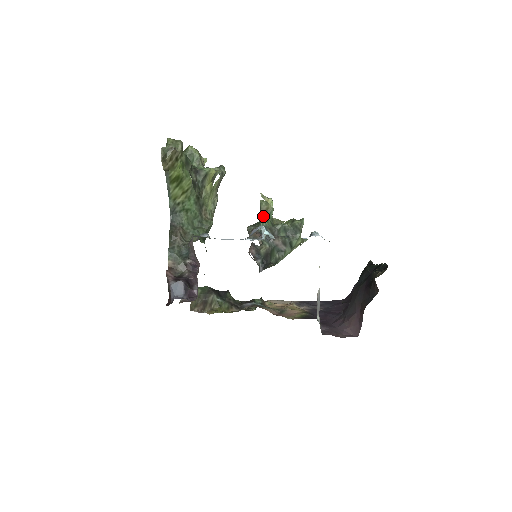
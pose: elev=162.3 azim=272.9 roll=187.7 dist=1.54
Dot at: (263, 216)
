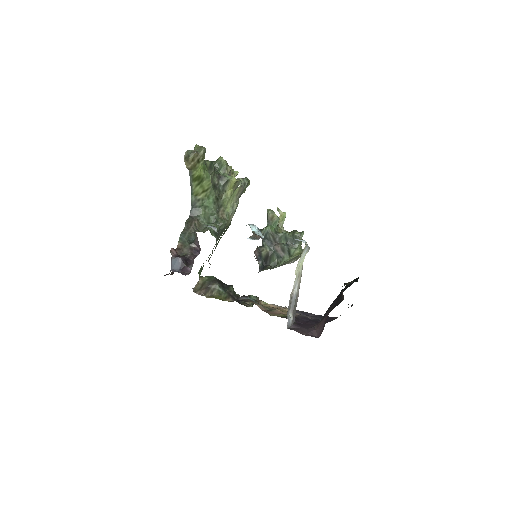
Dot at: (269, 223)
